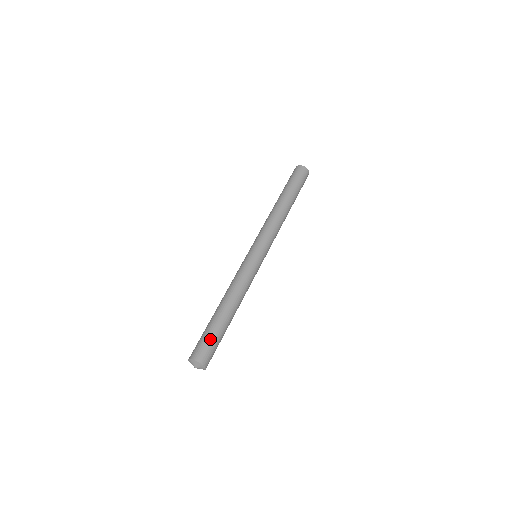
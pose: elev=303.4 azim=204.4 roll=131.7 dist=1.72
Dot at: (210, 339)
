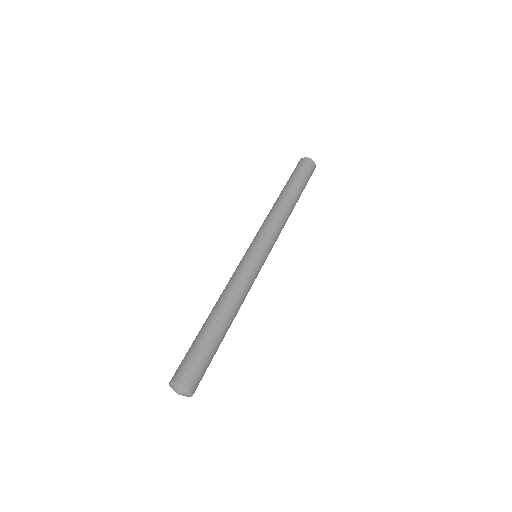
Dot at: (197, 355)
